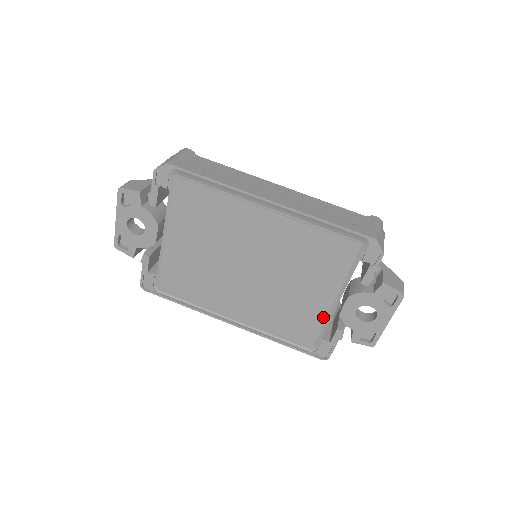
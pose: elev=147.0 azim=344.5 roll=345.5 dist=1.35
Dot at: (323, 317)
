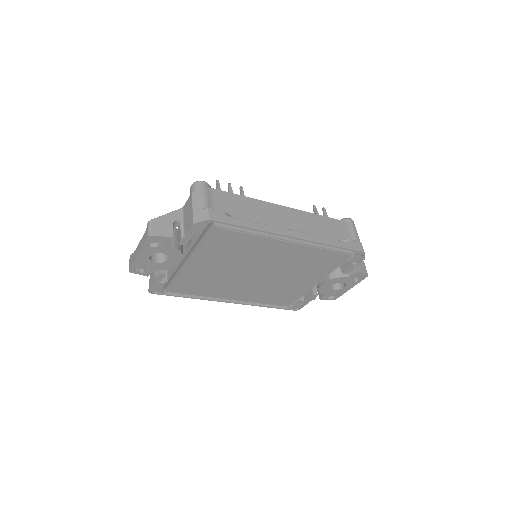
Dot at: (306, 291)
